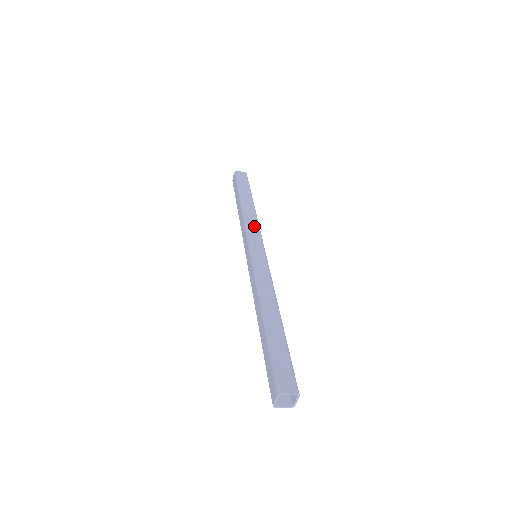
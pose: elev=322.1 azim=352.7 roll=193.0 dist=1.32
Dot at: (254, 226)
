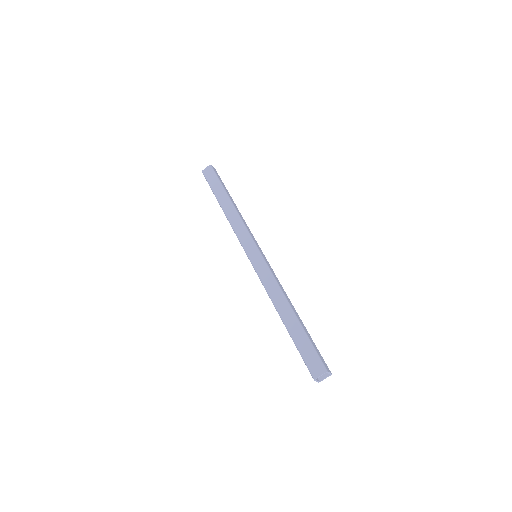
Dot at: (249, 229)
